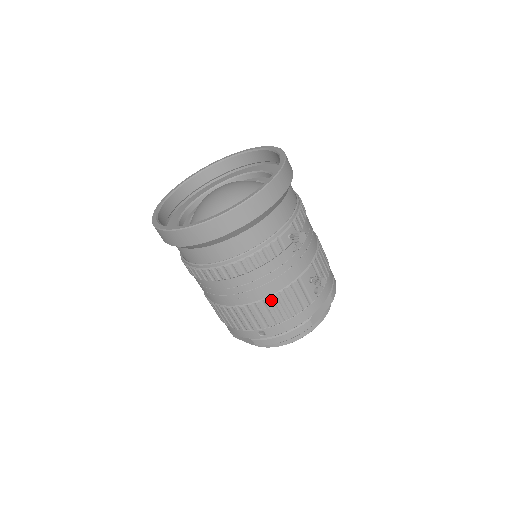
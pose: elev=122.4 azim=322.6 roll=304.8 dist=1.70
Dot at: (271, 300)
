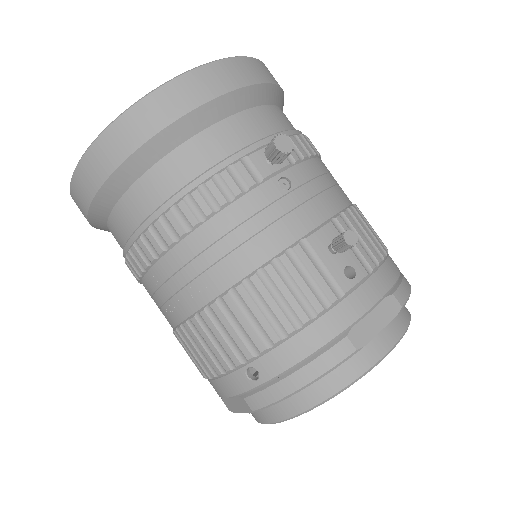
Dot at: (250, 287)
